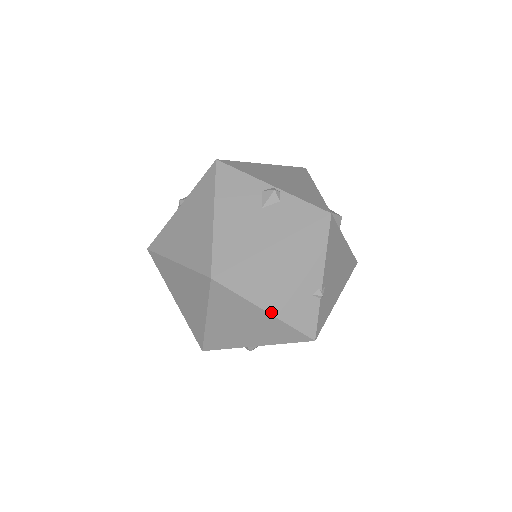
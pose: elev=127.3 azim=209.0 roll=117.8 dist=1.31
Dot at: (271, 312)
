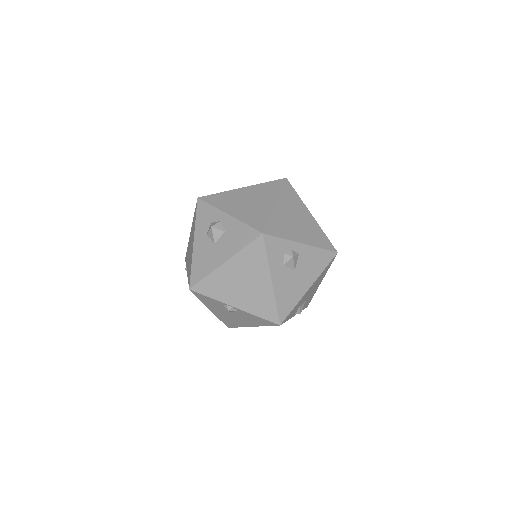
Dot at: (314, 218)
